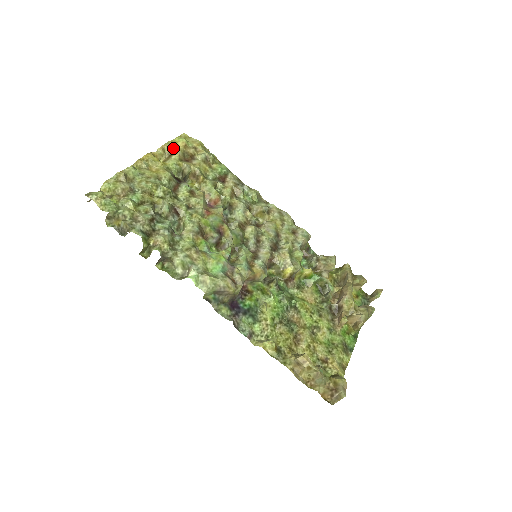
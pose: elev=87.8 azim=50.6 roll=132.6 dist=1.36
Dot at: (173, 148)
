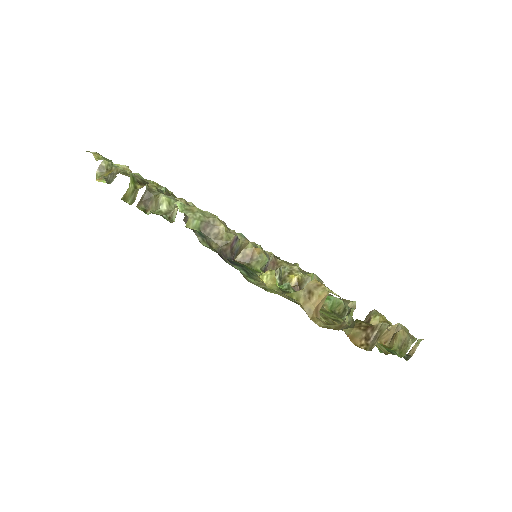
Dot at: occluded
